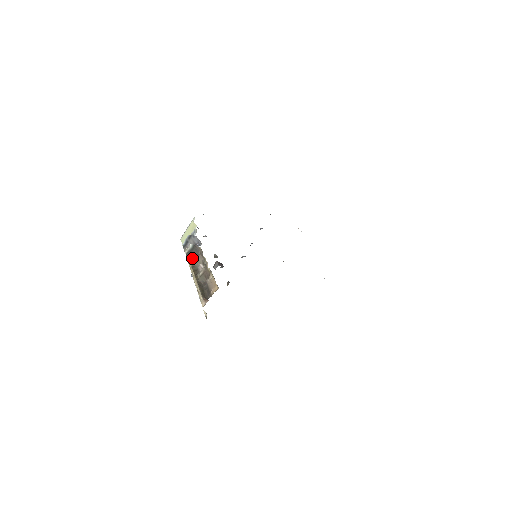
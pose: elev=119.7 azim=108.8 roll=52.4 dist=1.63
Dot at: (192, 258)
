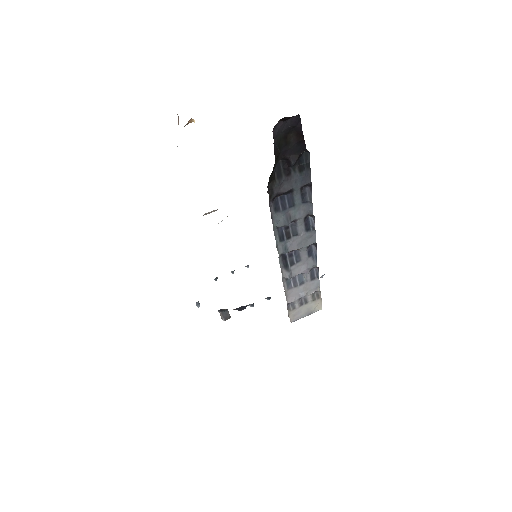
Dot at: occluded
